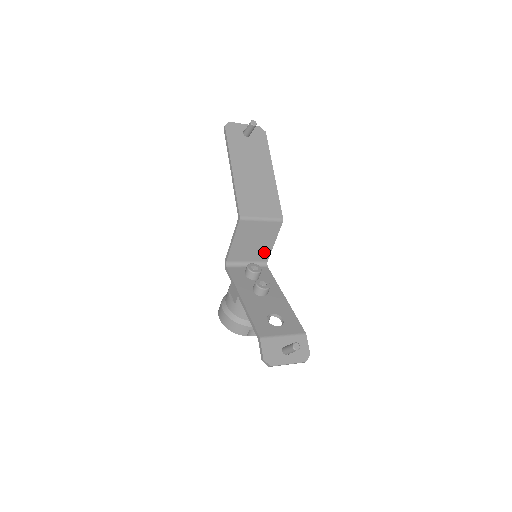
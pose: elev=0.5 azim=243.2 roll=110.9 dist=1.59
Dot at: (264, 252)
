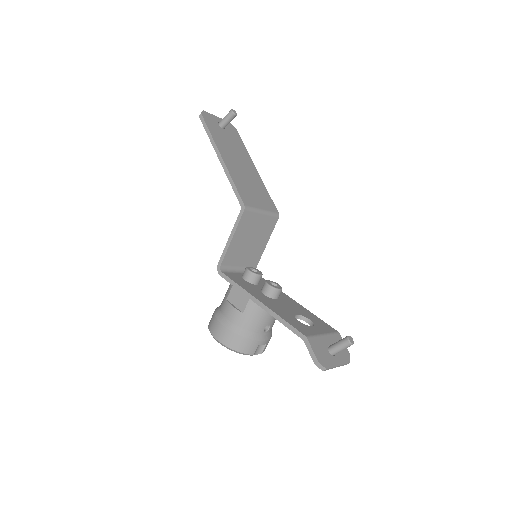
Dot at: (256, 255)
